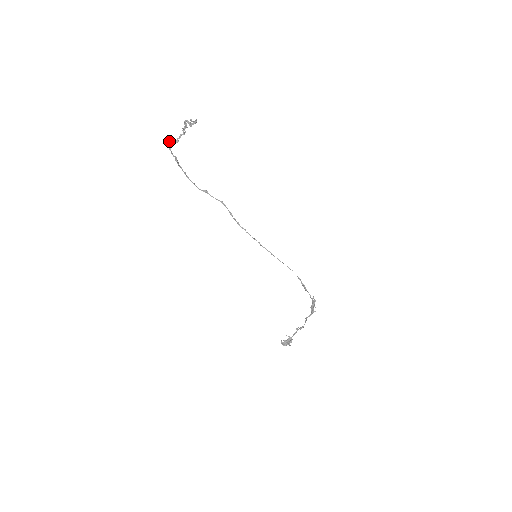
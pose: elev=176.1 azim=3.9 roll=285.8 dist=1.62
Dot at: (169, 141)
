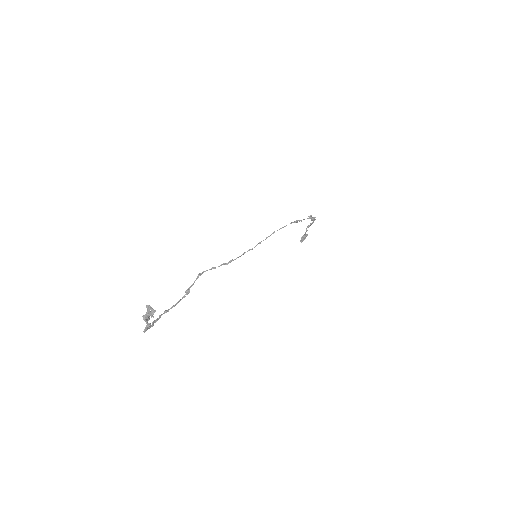
Dot at: occluded
